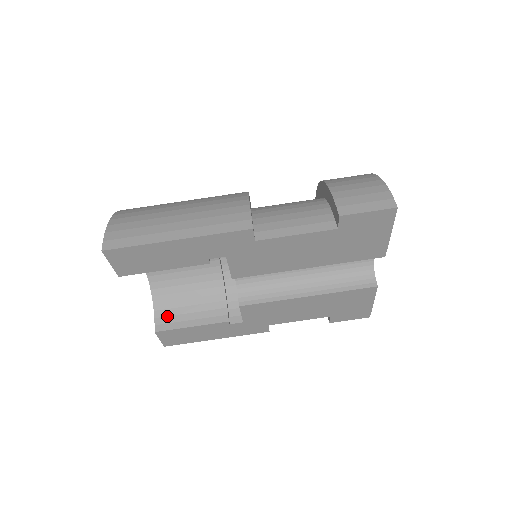
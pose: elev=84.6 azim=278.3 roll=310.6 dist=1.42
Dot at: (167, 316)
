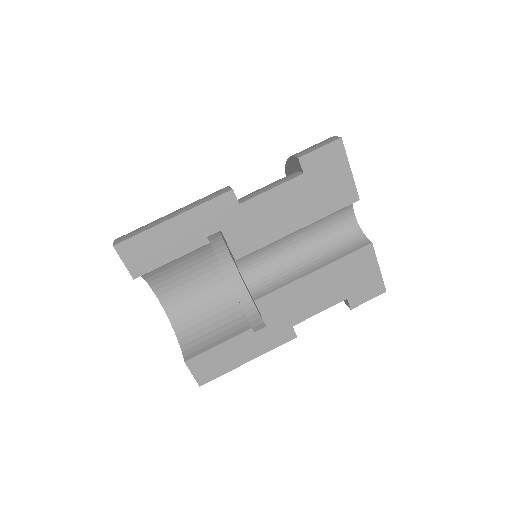
Dot at: (193, 346)
